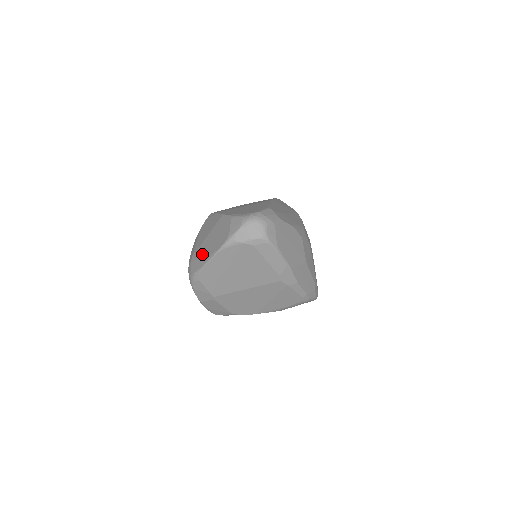
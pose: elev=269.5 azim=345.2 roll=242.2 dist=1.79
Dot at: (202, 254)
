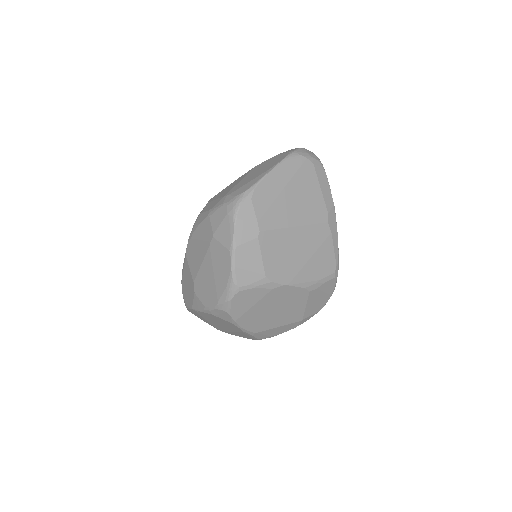
Dot at: (248, 180)
